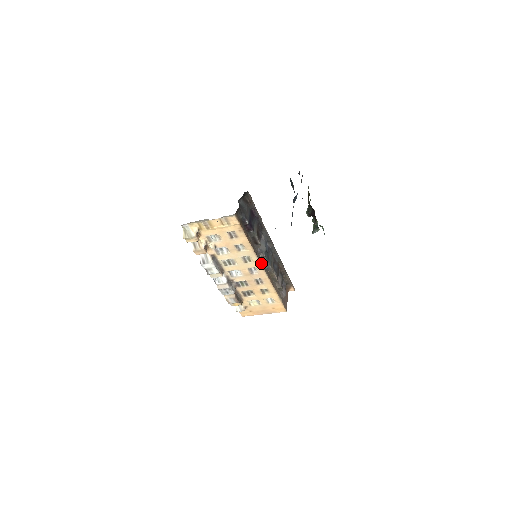
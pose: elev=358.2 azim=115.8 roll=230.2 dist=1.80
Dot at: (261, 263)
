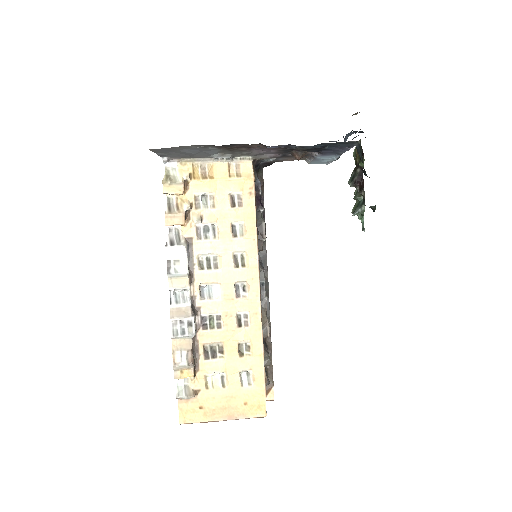
Dot at: (259, 274)
